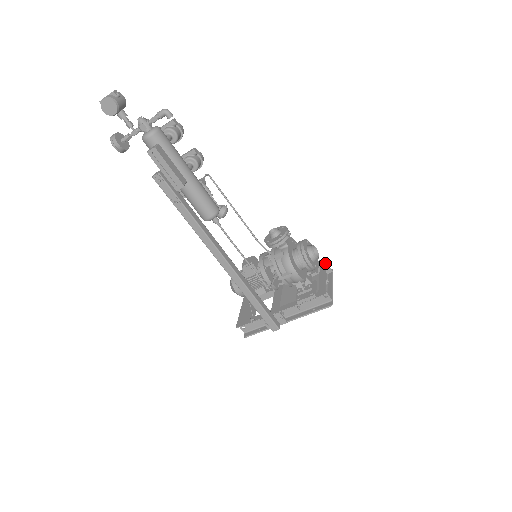
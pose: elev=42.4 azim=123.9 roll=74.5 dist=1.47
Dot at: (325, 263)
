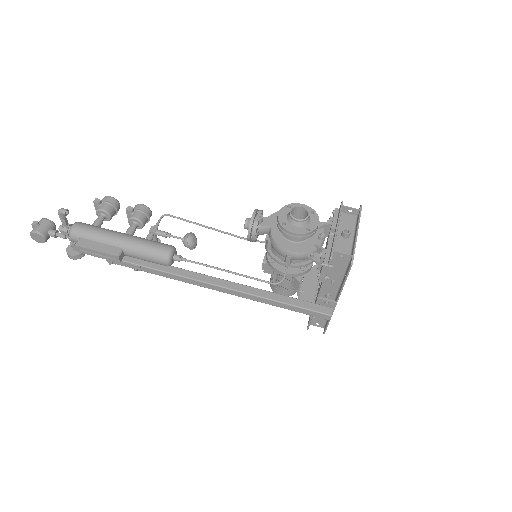
Dot at: occluded
